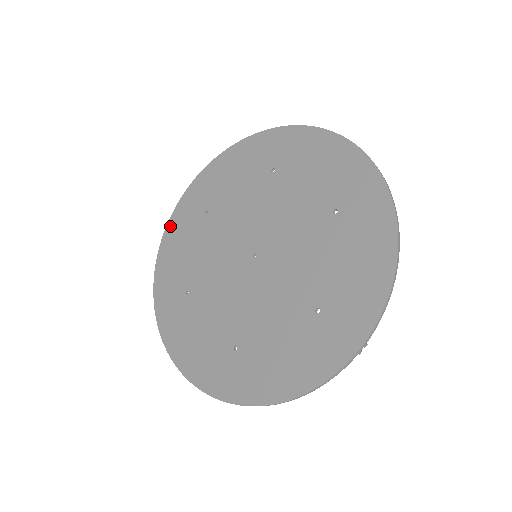
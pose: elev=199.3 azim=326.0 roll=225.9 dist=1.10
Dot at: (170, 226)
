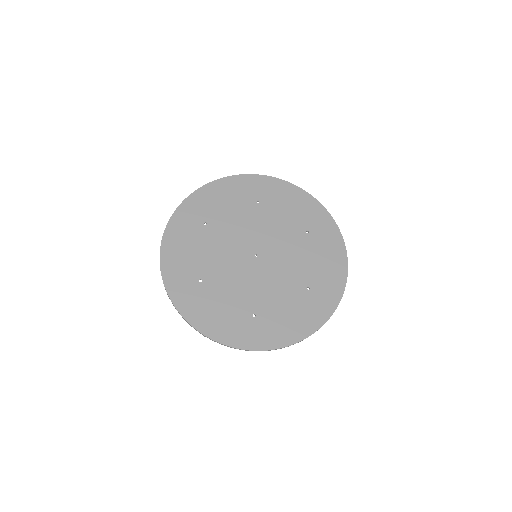
Dot at: (169, 230)
